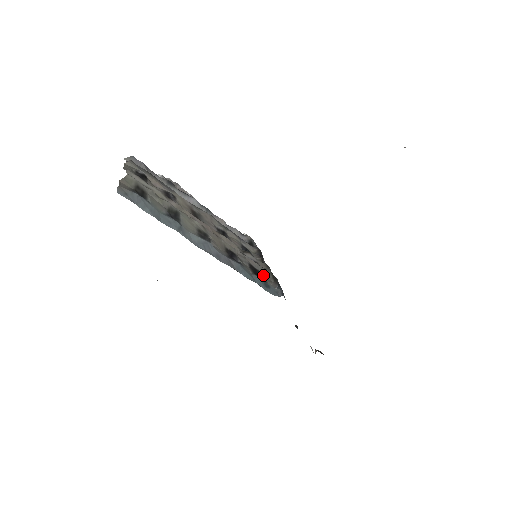
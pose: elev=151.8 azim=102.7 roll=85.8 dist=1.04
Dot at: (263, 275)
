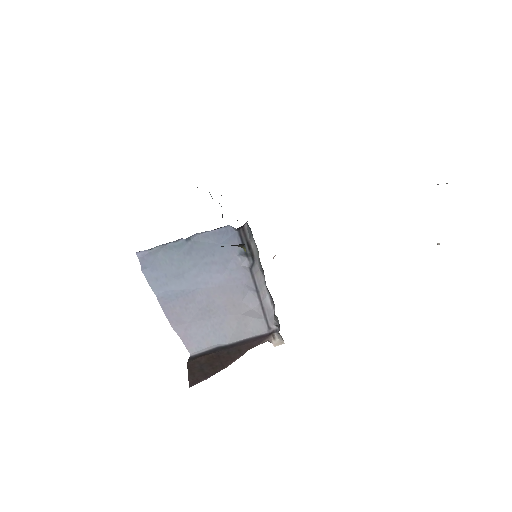
Dot at: occluded
